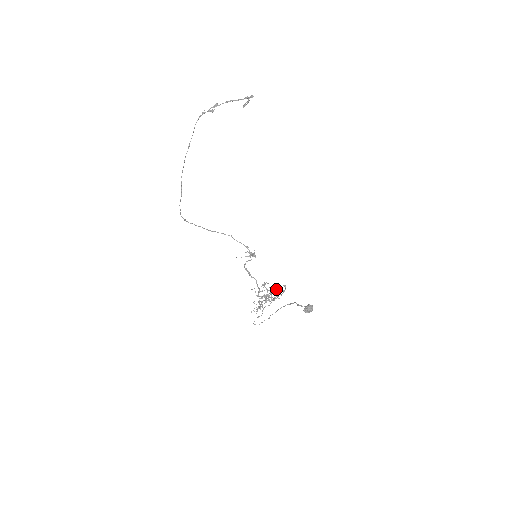
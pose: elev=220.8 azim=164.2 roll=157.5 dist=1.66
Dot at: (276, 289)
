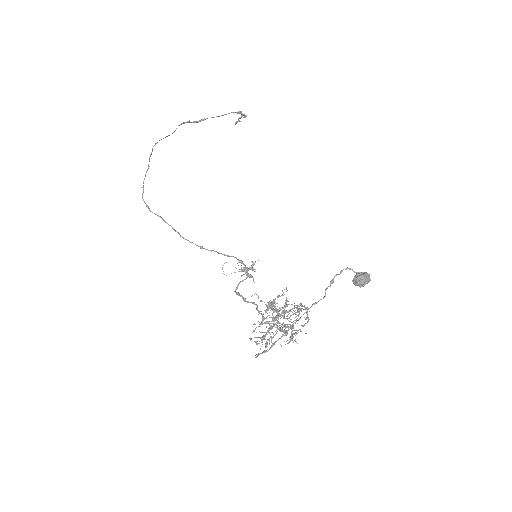
Dot at: occluded
